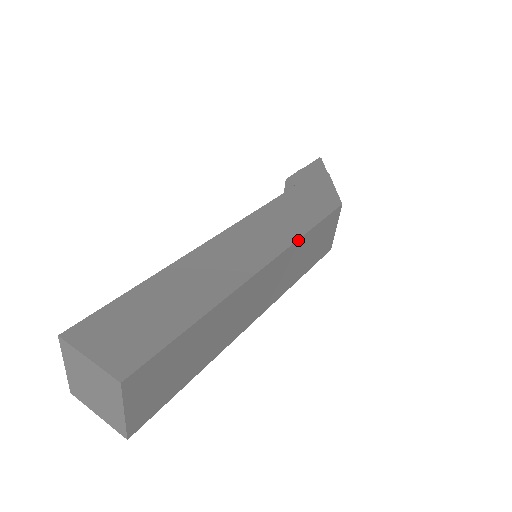
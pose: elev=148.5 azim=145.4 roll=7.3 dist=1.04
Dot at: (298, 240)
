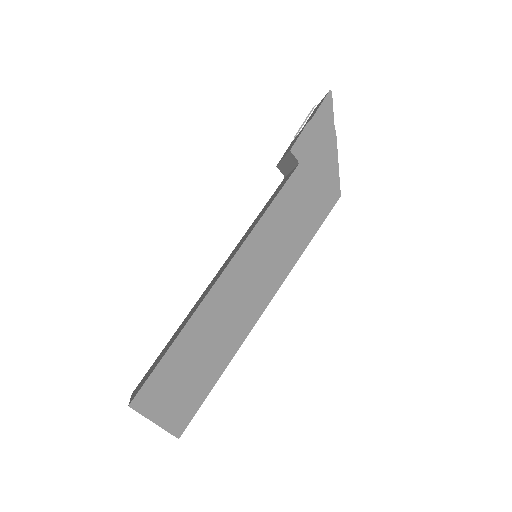
Dot at: occluded
